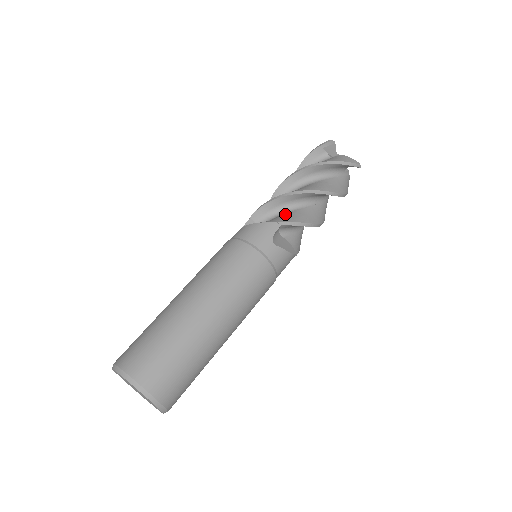
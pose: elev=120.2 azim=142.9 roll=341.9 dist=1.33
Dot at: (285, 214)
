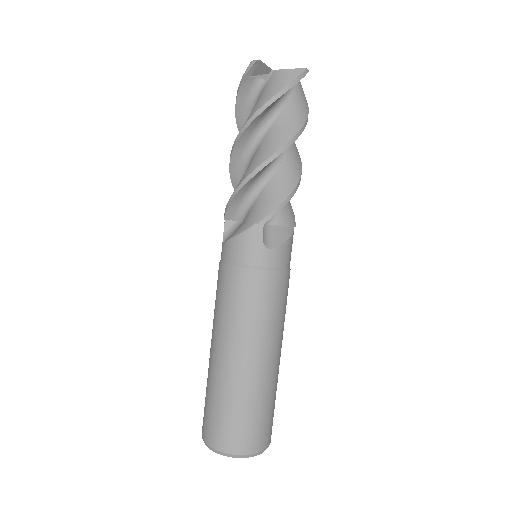
Dot at: (258, 199)
